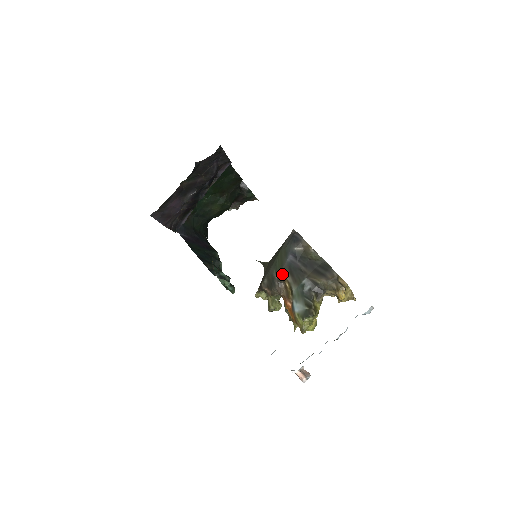
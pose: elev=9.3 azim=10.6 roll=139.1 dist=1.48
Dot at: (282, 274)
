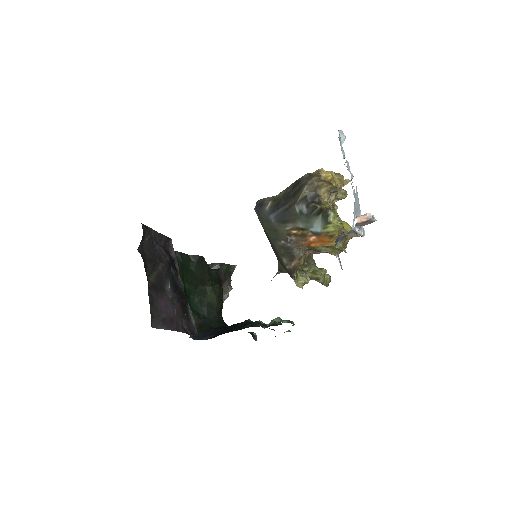
Dot at: (282, 233)
